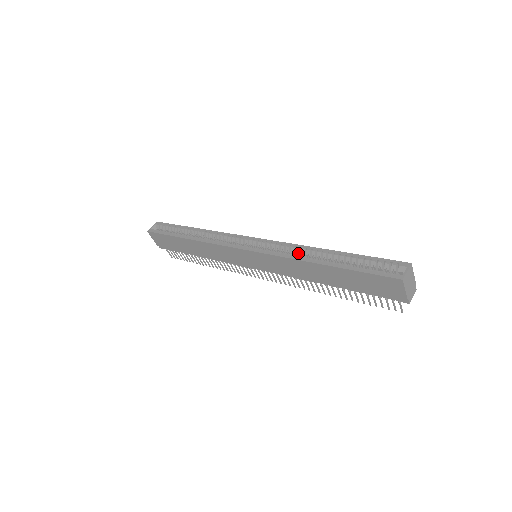
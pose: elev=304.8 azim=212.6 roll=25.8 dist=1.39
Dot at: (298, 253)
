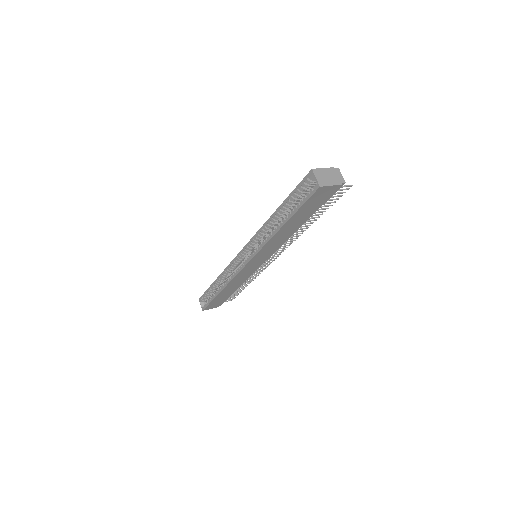
Dot at: (266, 233)
